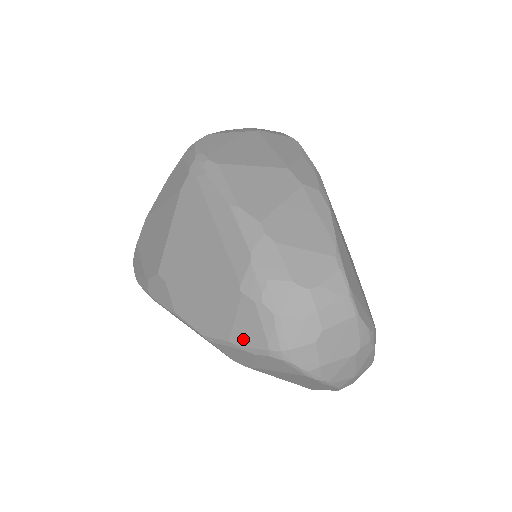
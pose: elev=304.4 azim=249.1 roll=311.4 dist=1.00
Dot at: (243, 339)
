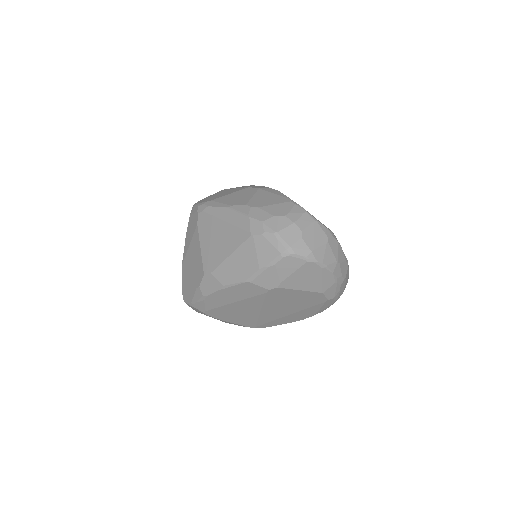
Dot at: (266, 260)
